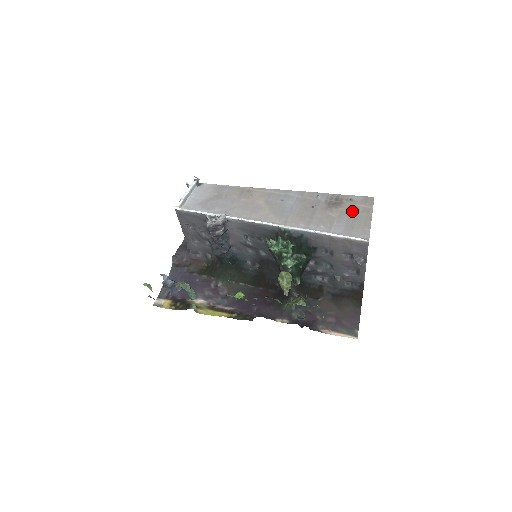
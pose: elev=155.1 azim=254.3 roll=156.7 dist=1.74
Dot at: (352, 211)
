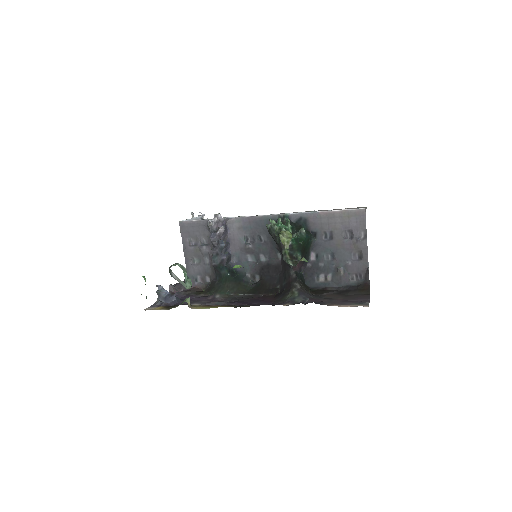
Dot at: occluded
